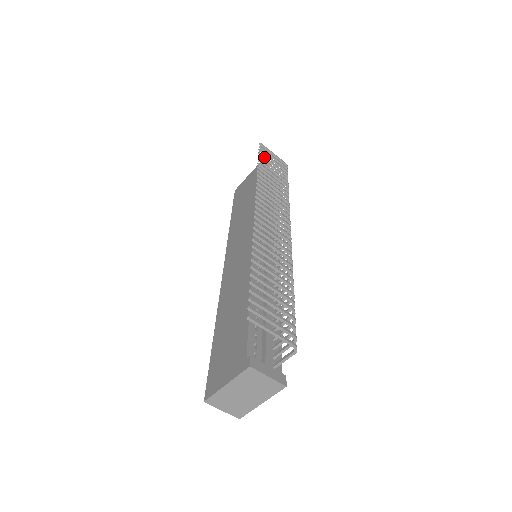
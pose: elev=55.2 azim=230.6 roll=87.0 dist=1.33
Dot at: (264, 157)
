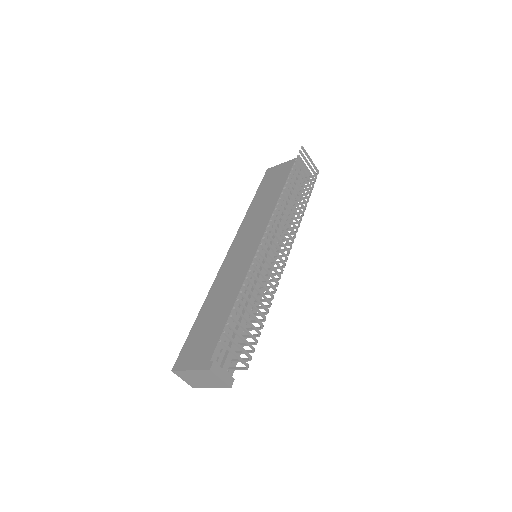
Dot at: (299, 164)
